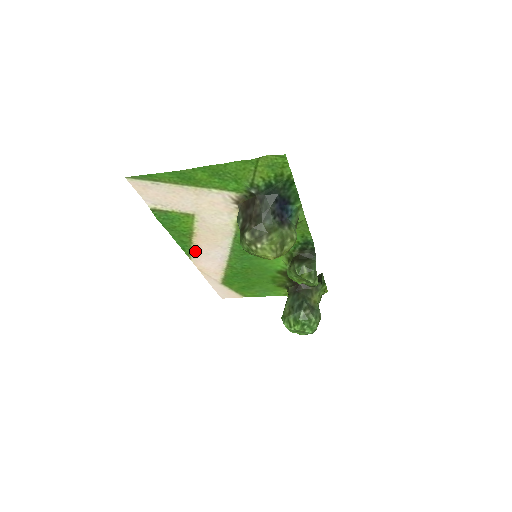
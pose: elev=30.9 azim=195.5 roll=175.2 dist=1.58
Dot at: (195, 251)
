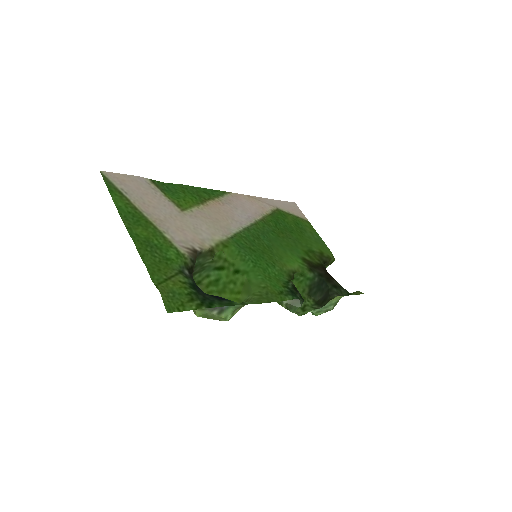
Dot at: (225, 198)
